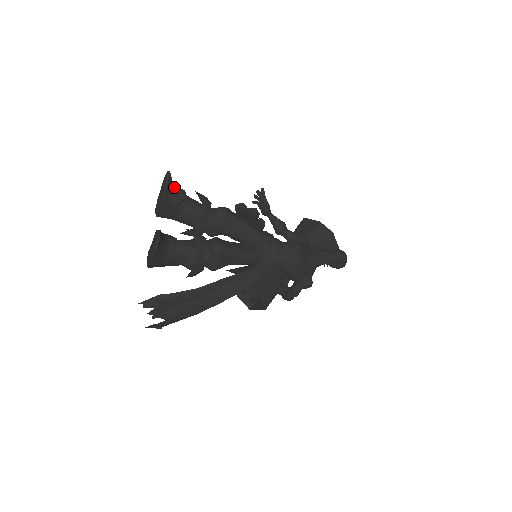
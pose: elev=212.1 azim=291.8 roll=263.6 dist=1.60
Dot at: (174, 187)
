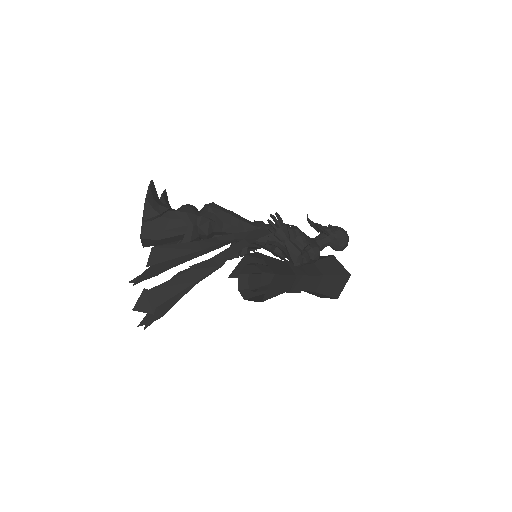
Dot at: occluded
